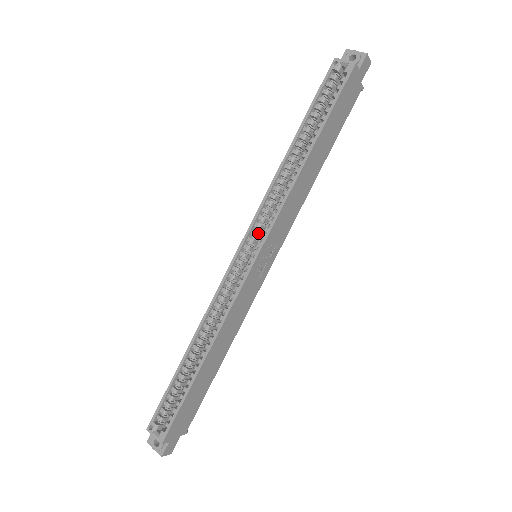
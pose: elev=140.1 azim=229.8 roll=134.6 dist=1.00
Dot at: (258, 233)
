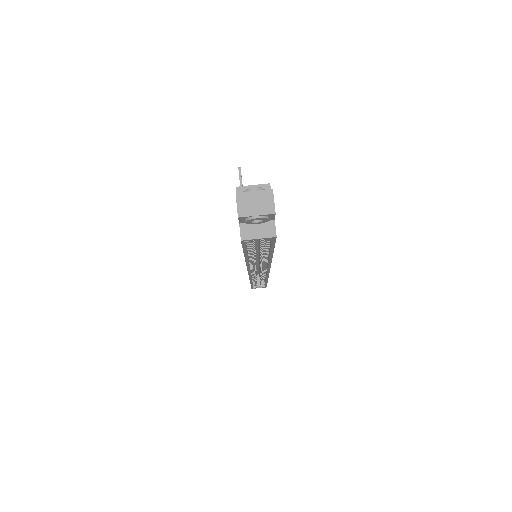
Dot at: occluded
